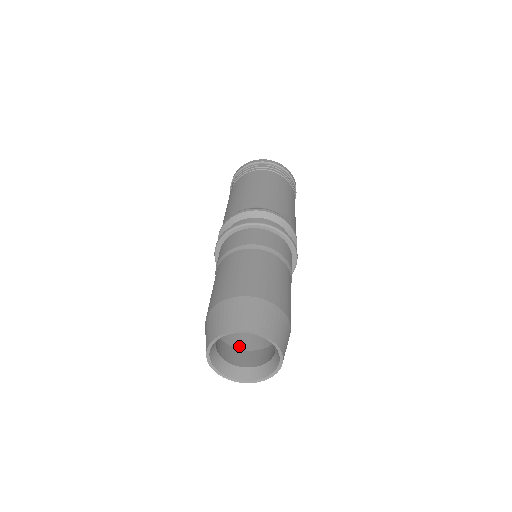
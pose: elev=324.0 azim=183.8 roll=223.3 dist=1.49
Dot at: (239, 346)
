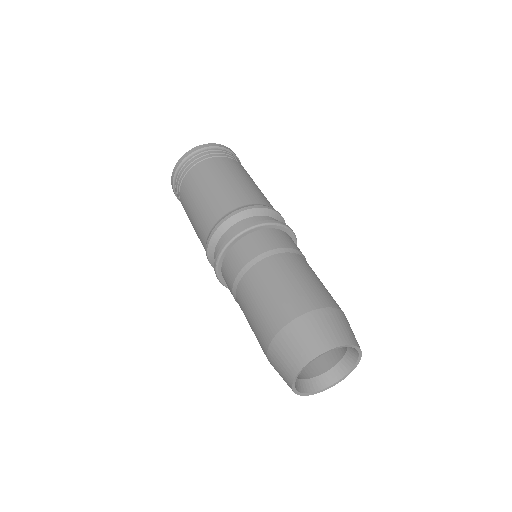
Dot at: occluded
